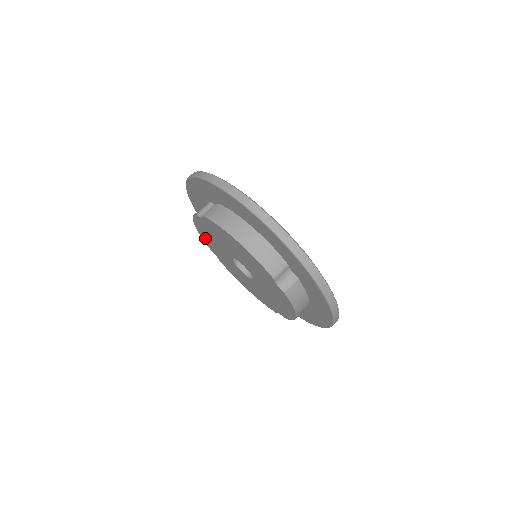
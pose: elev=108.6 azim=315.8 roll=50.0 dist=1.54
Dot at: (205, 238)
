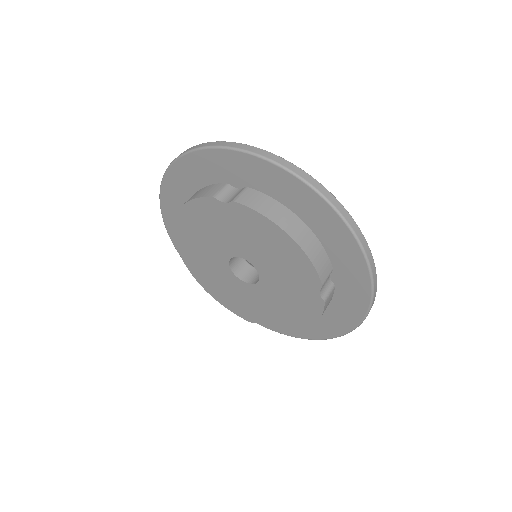
Dot at: (227, 302)
